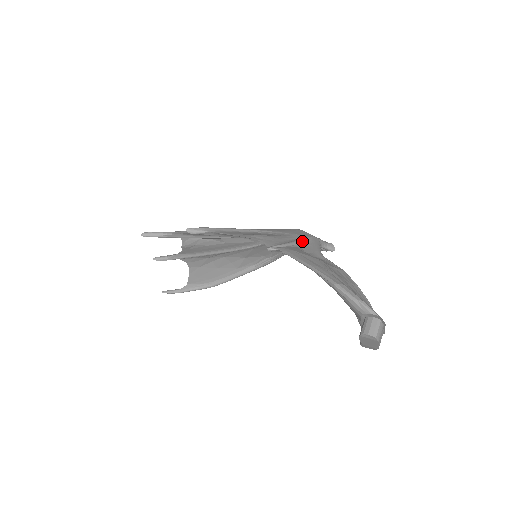
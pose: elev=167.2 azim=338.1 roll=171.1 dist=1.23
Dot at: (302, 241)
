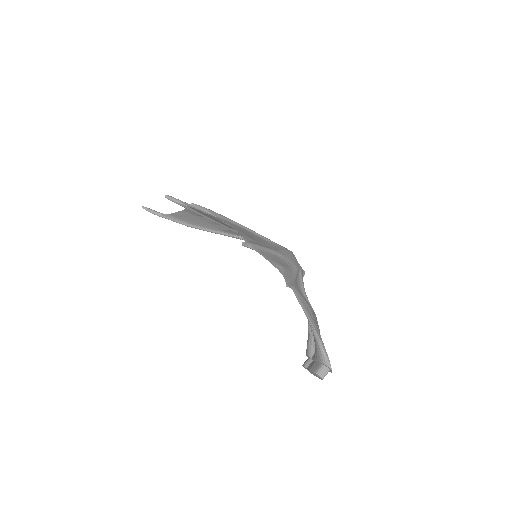
Dot at: (297, 274)
